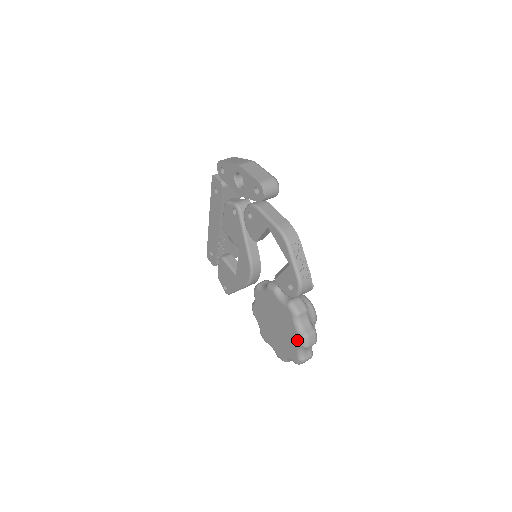
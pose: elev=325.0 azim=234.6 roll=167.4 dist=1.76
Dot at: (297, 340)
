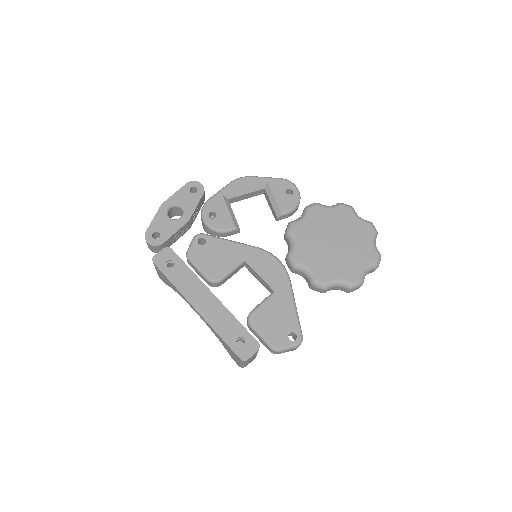
Dot at: (345, 212)
